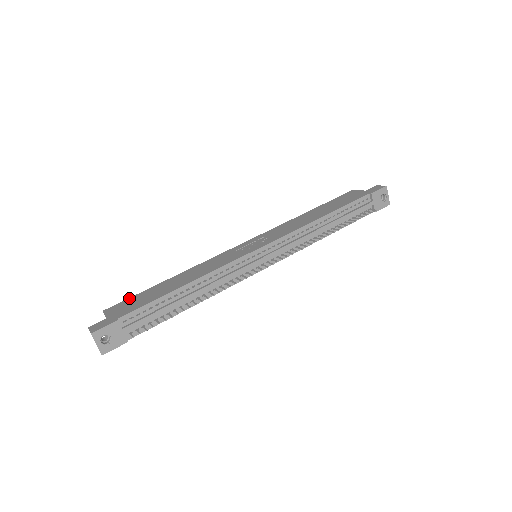
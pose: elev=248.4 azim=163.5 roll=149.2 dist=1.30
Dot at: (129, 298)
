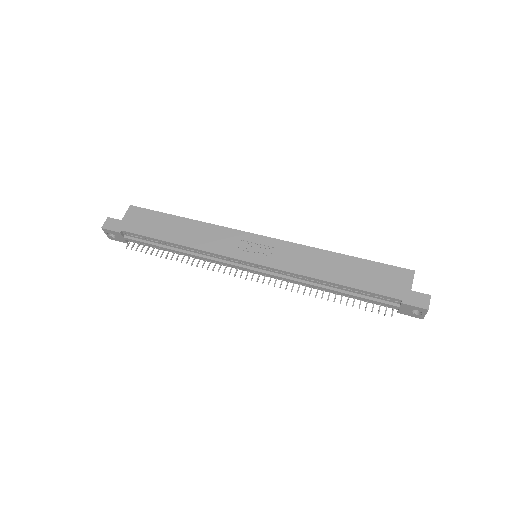
Dot at: (150, 210)
